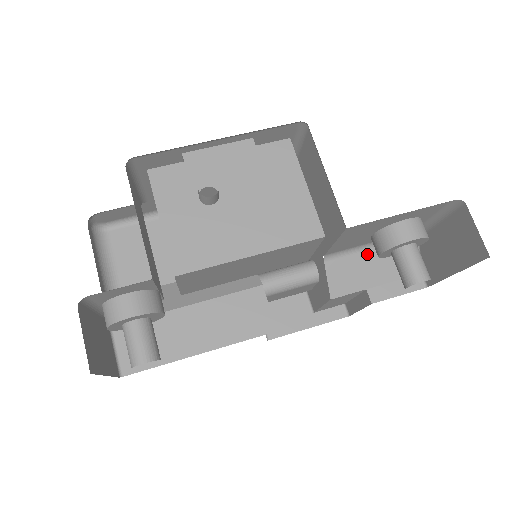
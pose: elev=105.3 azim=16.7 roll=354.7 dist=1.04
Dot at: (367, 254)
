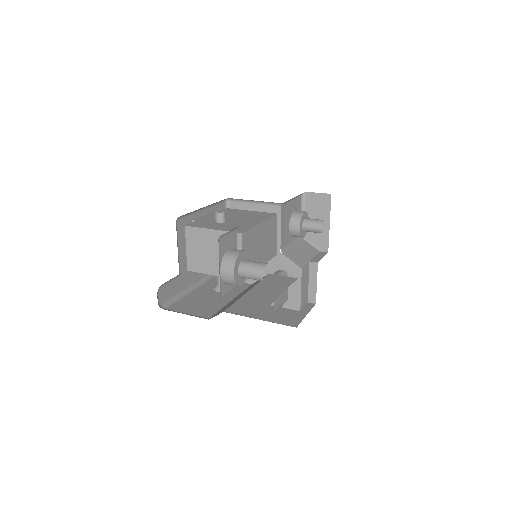
Dot at: (294, 248)
